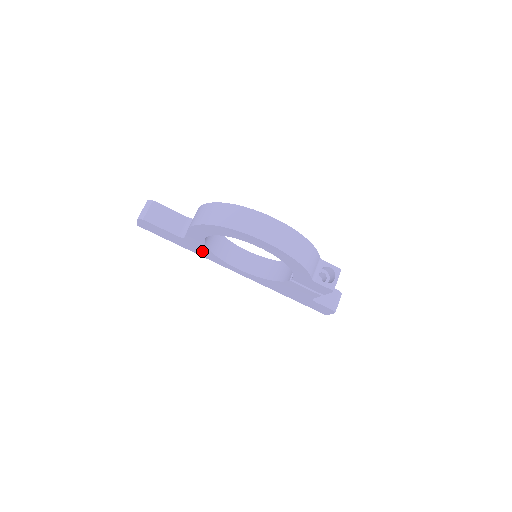
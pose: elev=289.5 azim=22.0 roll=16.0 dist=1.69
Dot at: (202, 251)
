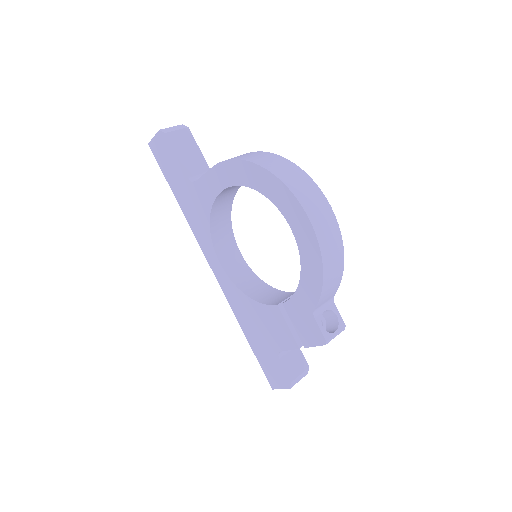
Dot at: (198, 215)
